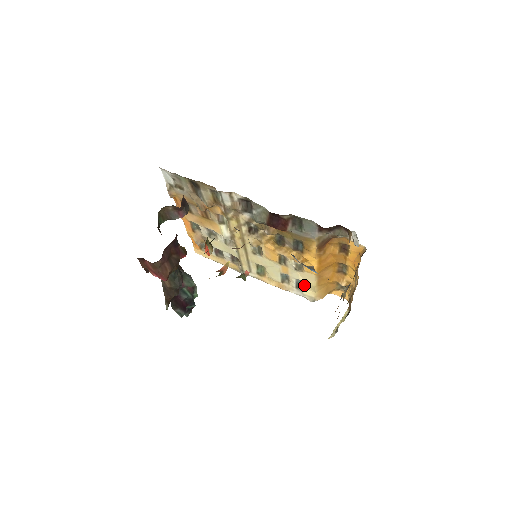
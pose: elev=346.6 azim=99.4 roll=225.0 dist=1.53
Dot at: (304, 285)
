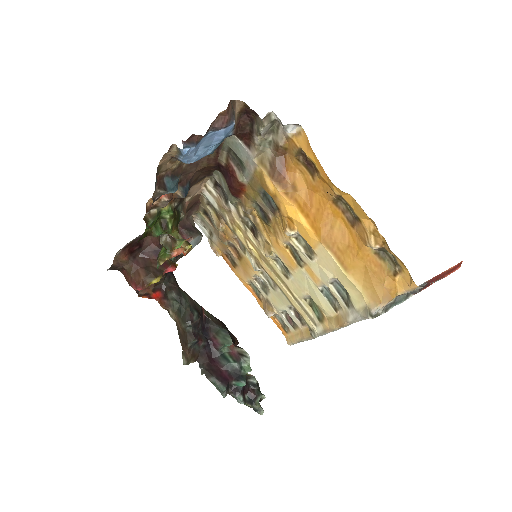
Dot at: (346, 290)
